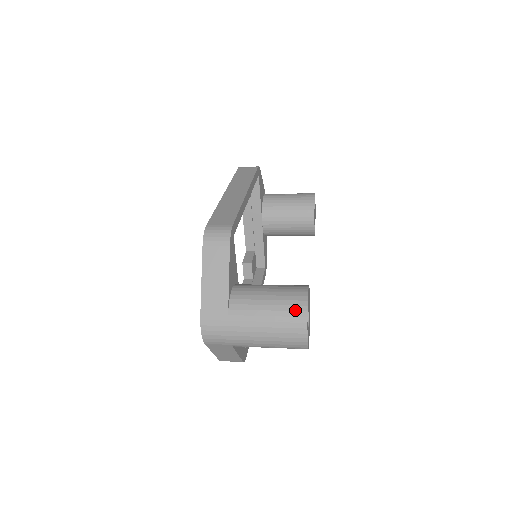
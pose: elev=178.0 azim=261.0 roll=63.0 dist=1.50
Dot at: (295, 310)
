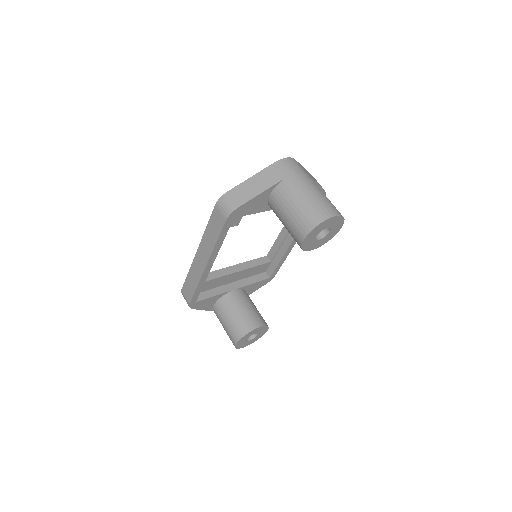
Dot at: occluded
